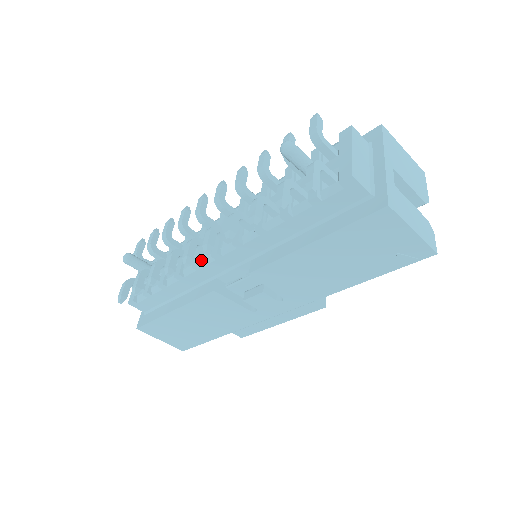
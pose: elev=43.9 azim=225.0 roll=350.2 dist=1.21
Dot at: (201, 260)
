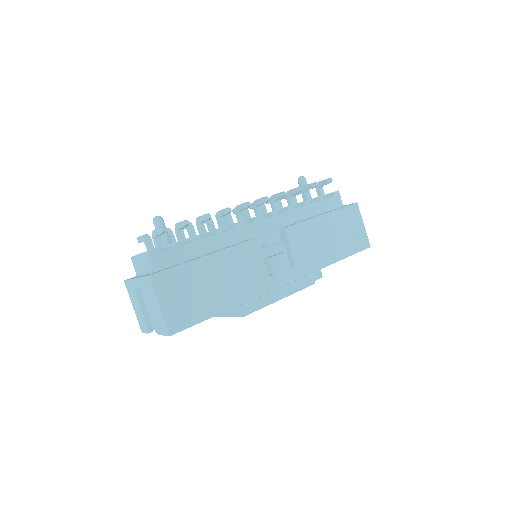
Dot at: occluded
